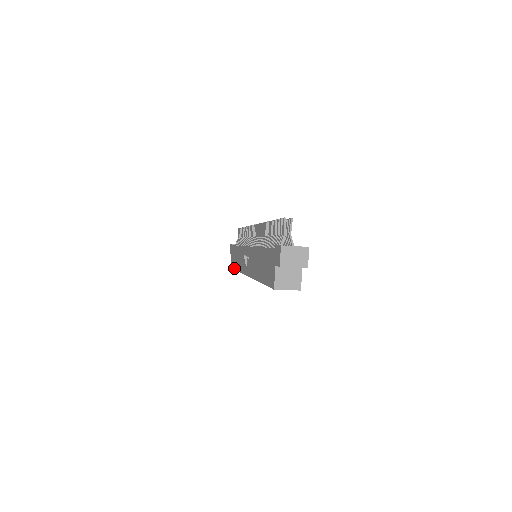
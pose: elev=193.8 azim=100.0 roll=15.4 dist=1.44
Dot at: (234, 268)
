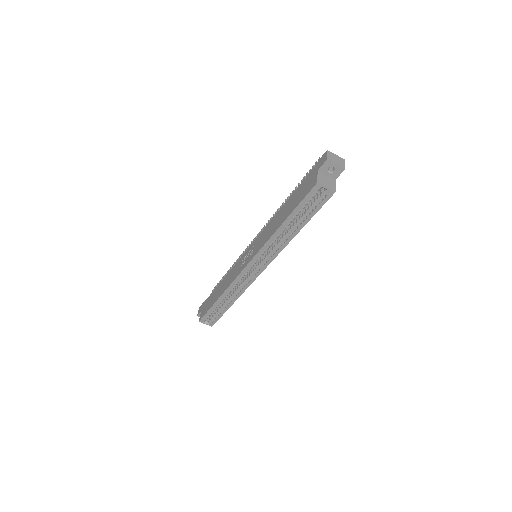
Dot at: (212, 305)
